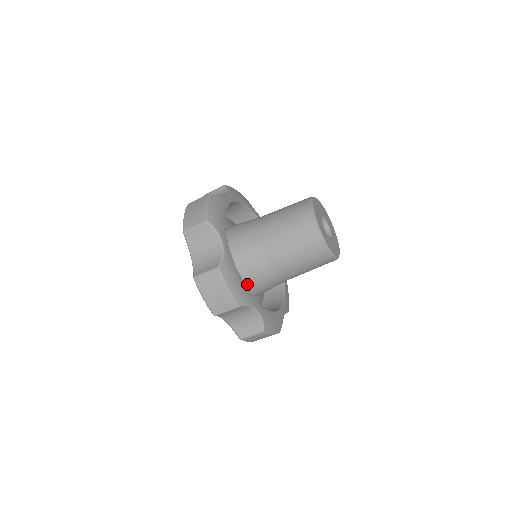
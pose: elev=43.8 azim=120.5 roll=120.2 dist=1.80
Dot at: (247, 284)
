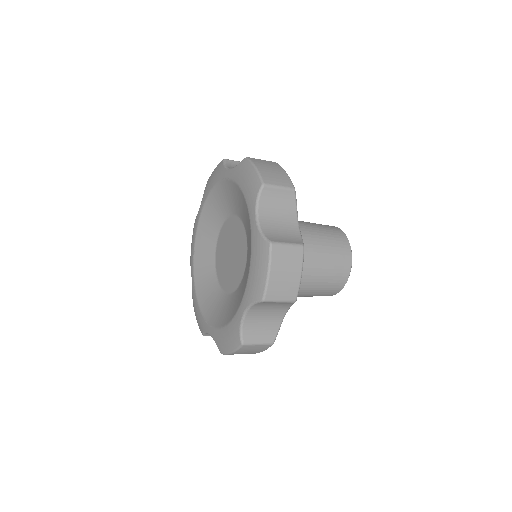
Dot at: occluded
